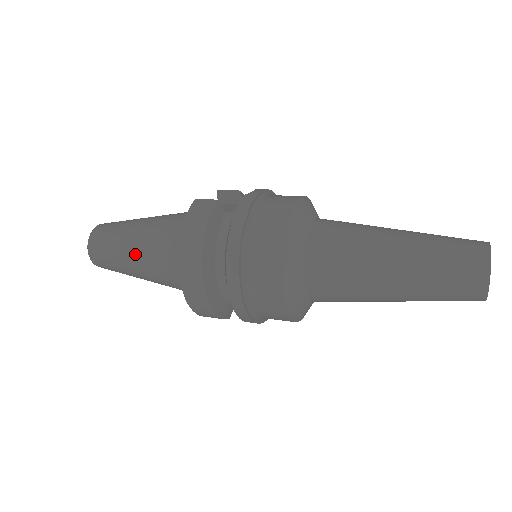
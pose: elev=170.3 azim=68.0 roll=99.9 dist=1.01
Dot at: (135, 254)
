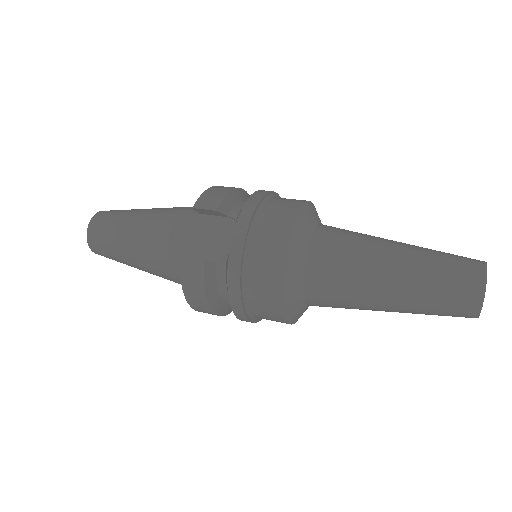
Dot at: (144, 270)
